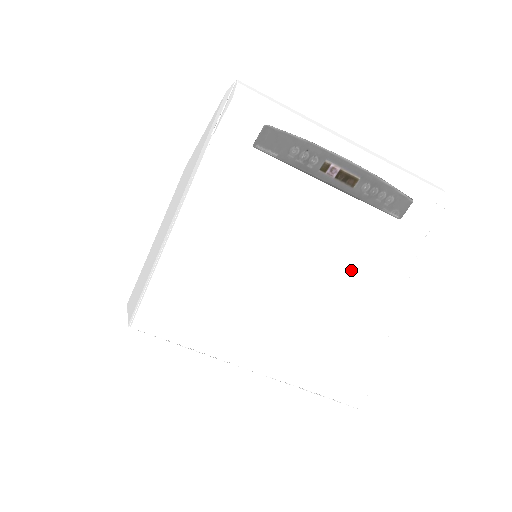
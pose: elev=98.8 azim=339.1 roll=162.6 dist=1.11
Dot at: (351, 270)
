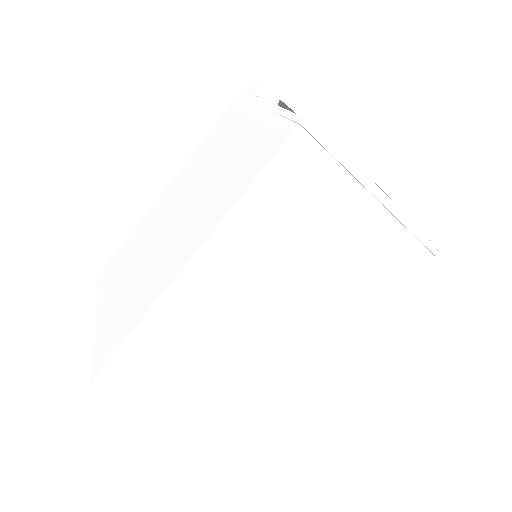
Dot at: occluded
